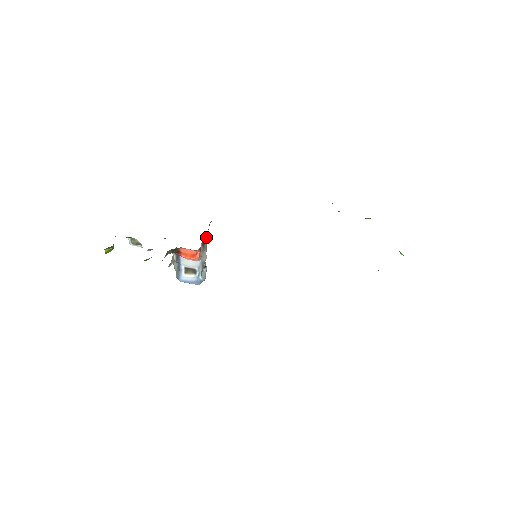
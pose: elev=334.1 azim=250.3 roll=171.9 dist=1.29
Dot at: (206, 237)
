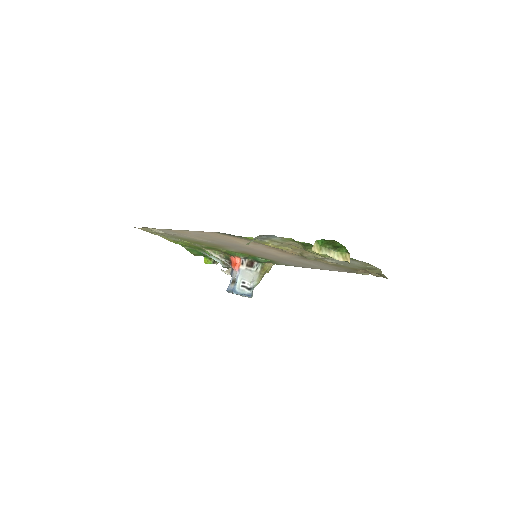
Dot at: (258, 268)
